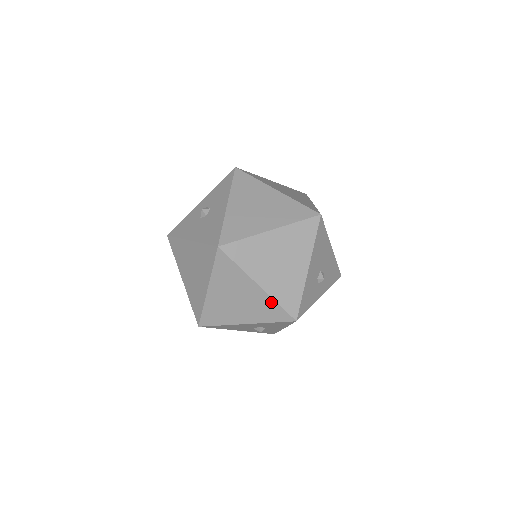
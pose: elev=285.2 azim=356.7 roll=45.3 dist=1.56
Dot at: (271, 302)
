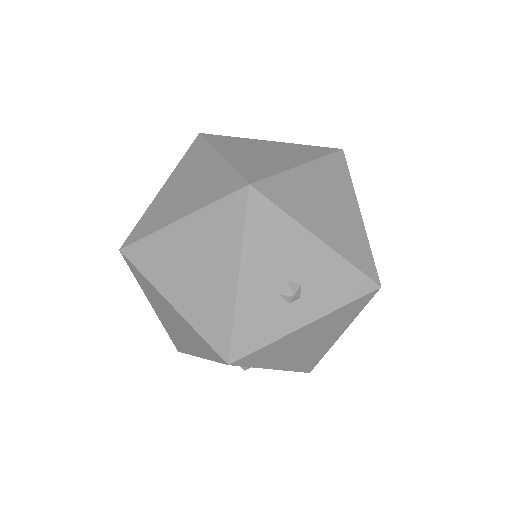
Dot at: (193, 330)
